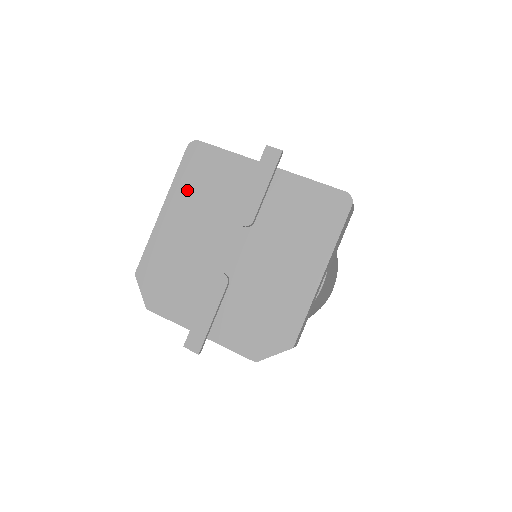
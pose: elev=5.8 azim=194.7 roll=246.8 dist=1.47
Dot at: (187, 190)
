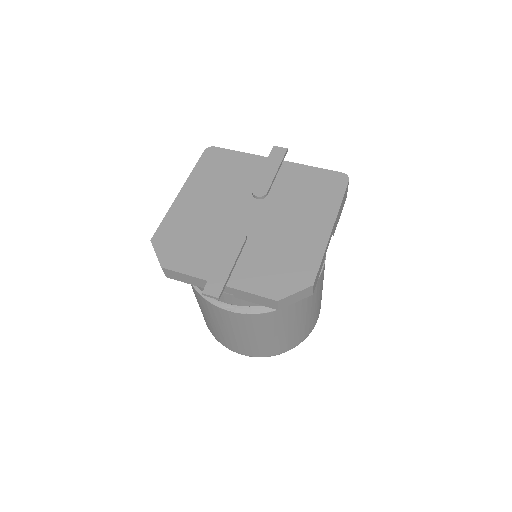
Dot at: (205, 177)
